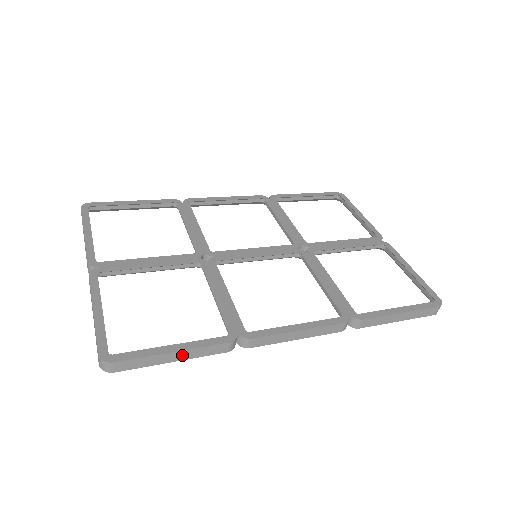
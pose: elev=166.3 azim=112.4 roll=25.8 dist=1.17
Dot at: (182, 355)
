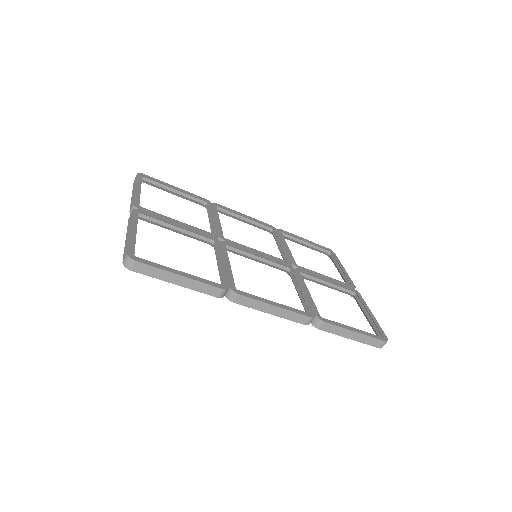
Dot at: (185, 282)
